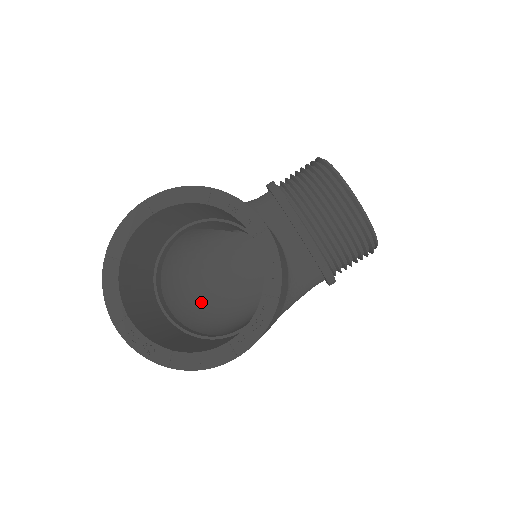
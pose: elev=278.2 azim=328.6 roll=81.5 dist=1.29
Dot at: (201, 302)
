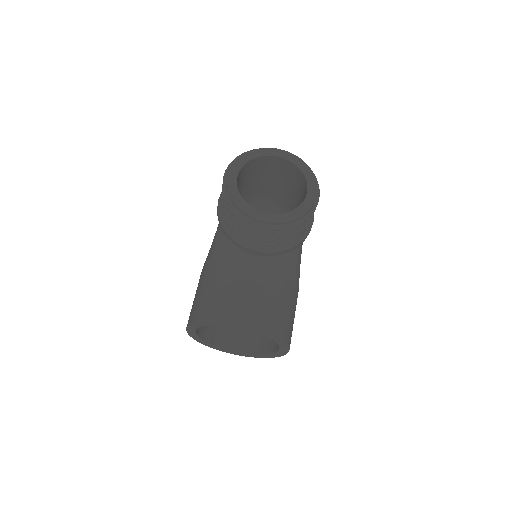
Dot at: occluded
